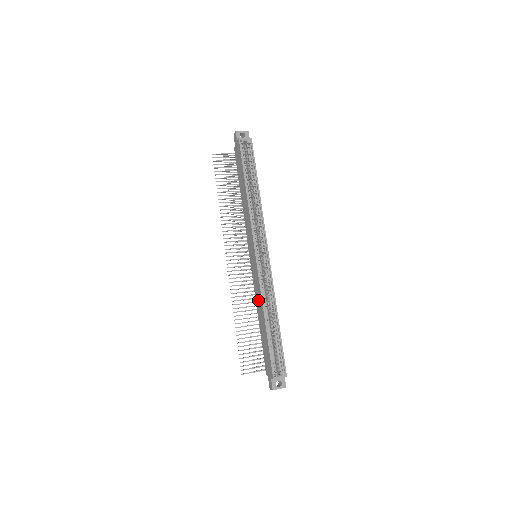
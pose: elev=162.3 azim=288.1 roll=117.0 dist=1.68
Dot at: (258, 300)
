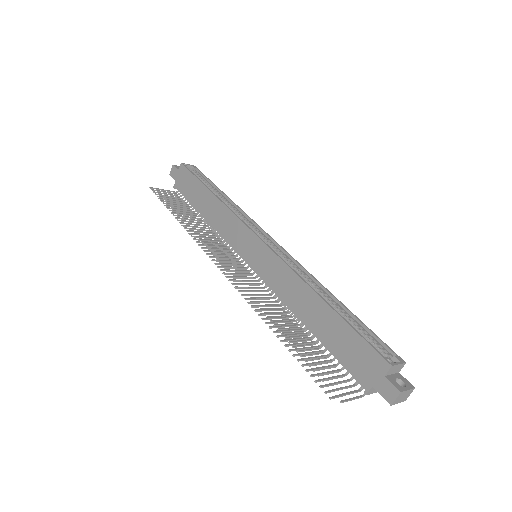
Dot at: (291, 292)
